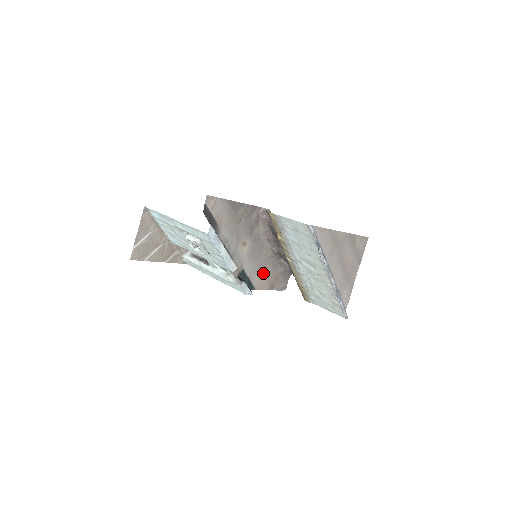
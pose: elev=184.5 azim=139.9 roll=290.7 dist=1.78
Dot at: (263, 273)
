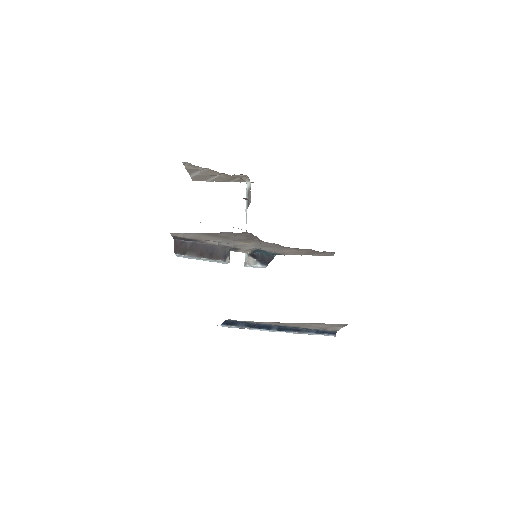
Dot at: (288, 250)
